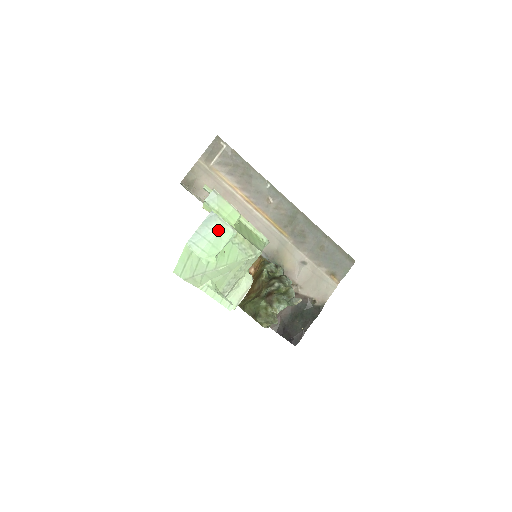
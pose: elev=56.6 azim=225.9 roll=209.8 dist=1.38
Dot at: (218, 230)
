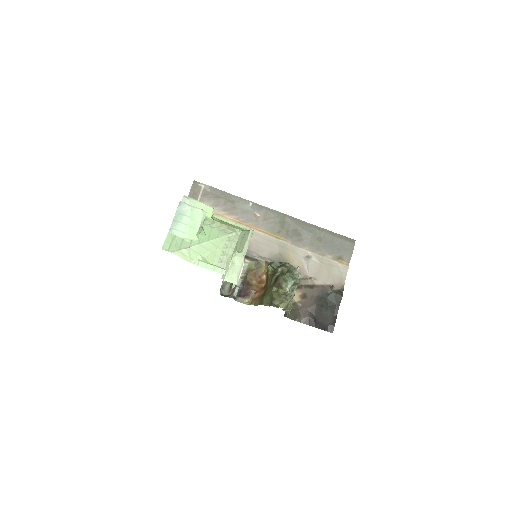
Dot at: (190, 214)
